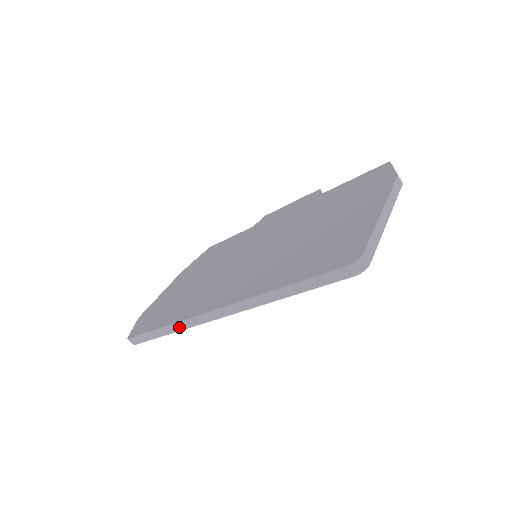
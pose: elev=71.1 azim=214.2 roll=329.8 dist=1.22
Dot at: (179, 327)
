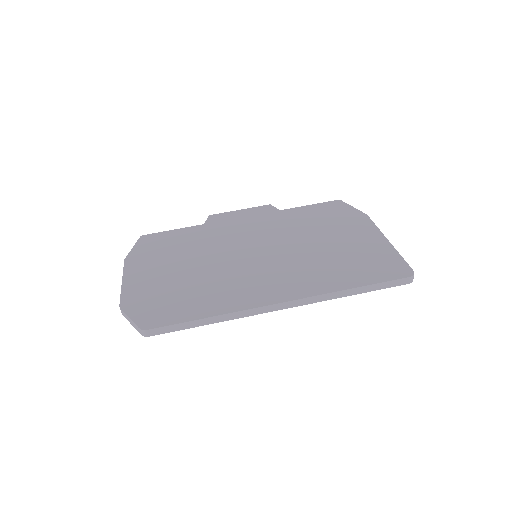
Dot at: (230, 317)
